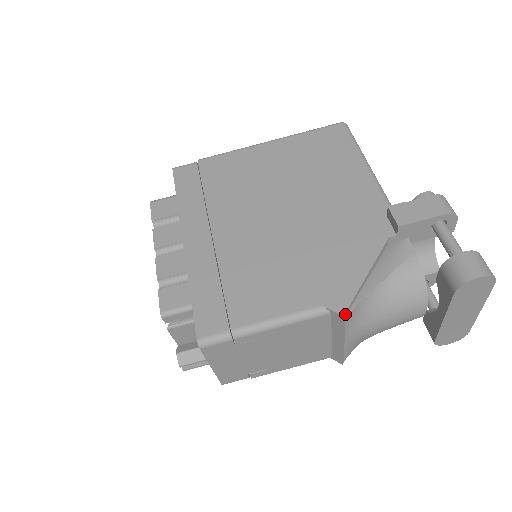
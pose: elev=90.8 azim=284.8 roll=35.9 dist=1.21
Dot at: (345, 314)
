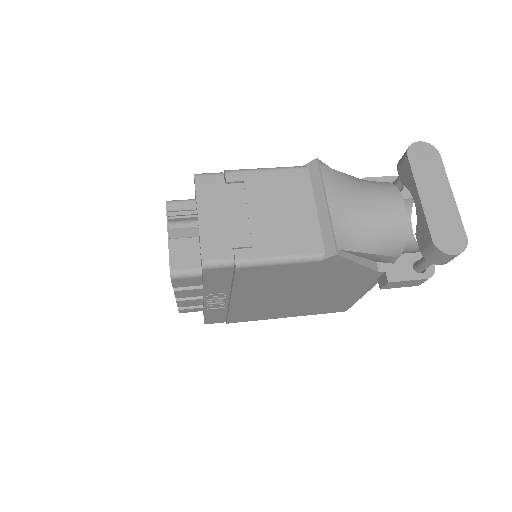
Dot at: (319, 162)
